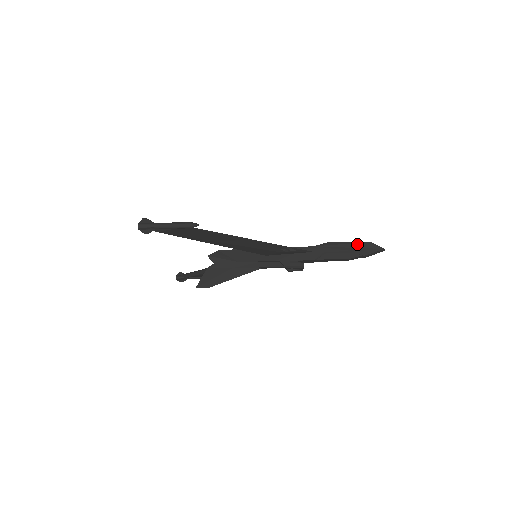
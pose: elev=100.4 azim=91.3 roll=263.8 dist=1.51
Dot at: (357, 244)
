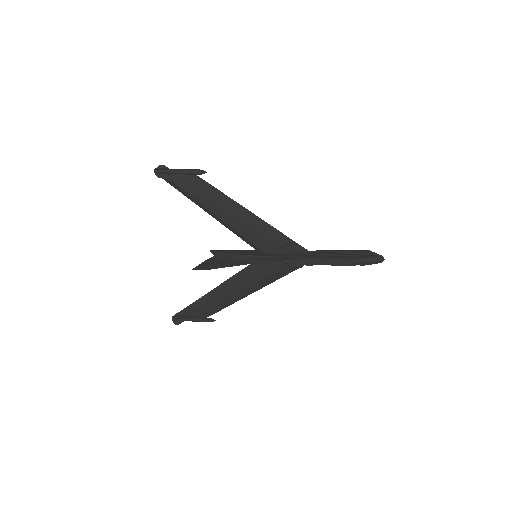
Dot at: (356, 251)
